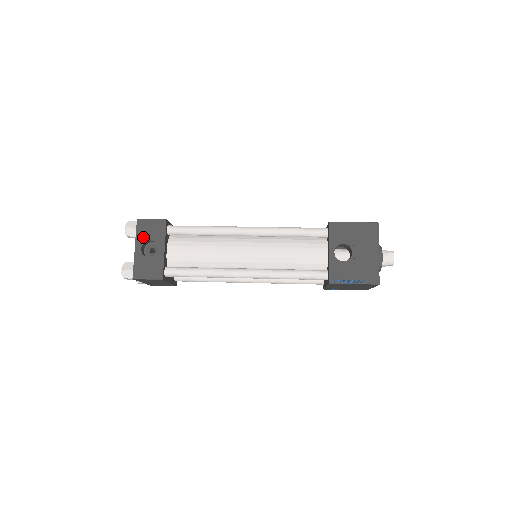
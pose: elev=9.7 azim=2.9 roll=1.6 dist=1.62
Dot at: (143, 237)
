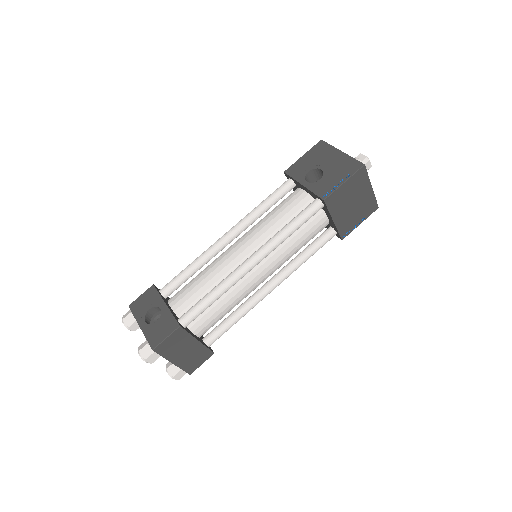
Dot at: (141, 313)
